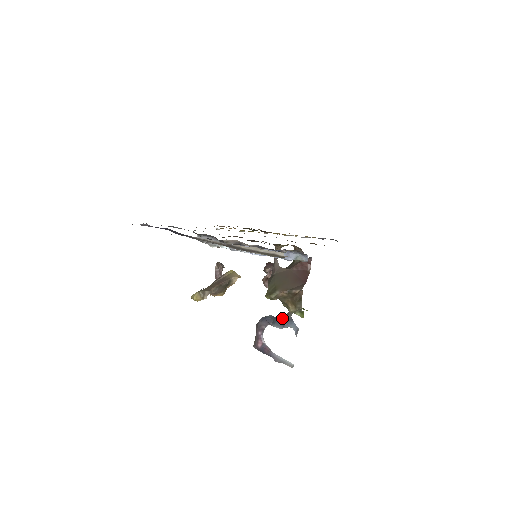
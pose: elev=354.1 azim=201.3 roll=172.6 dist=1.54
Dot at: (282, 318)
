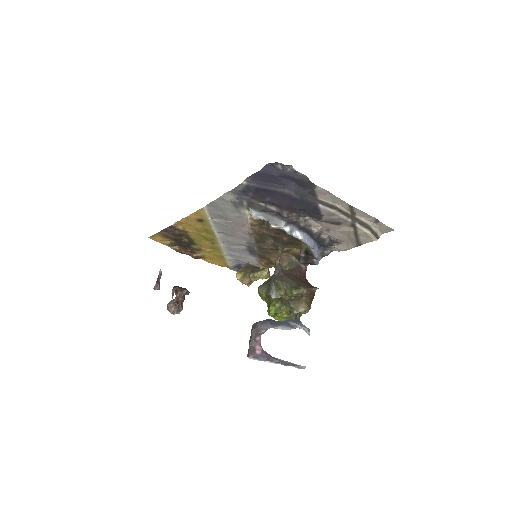
Dot at: (288, 320)
